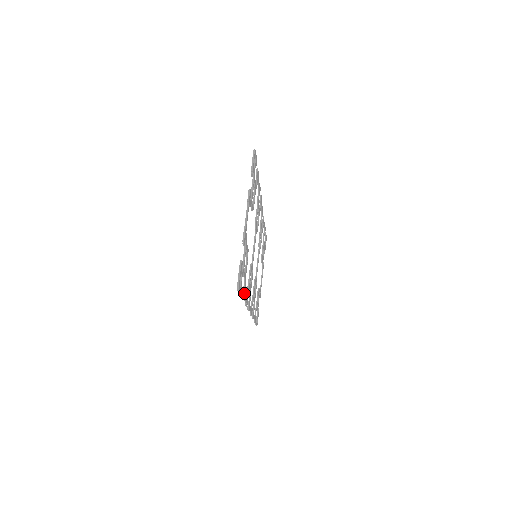
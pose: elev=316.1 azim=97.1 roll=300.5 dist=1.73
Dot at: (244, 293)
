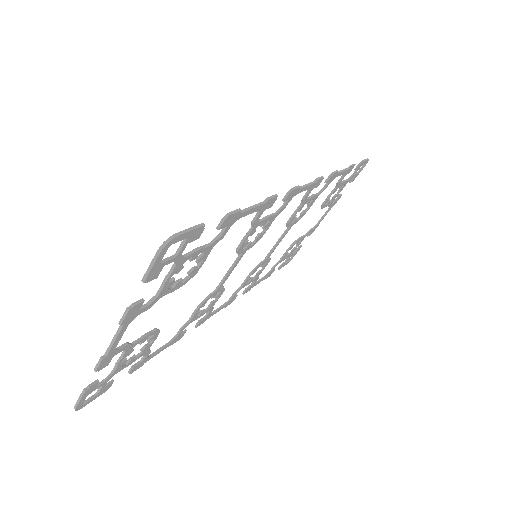
Dot at: (142, 362)
